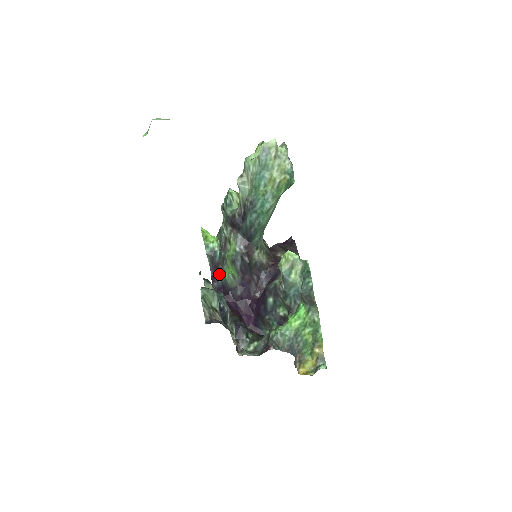
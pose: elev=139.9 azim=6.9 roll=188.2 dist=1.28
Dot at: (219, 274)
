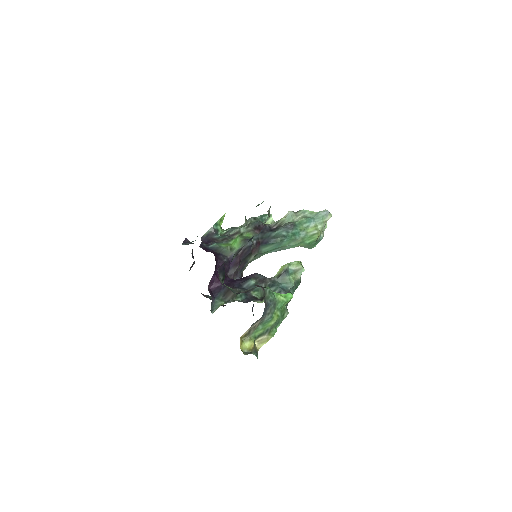
Dot at: occluded
